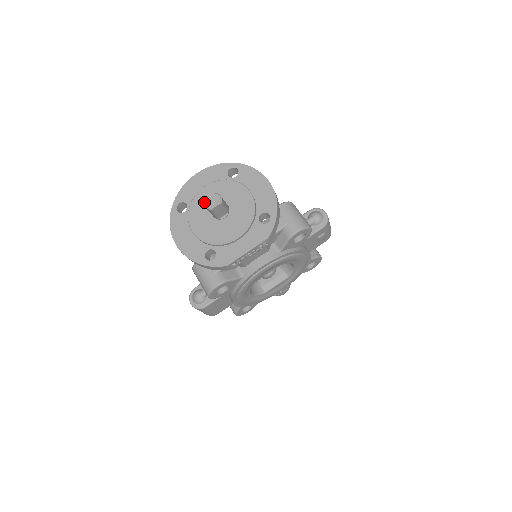
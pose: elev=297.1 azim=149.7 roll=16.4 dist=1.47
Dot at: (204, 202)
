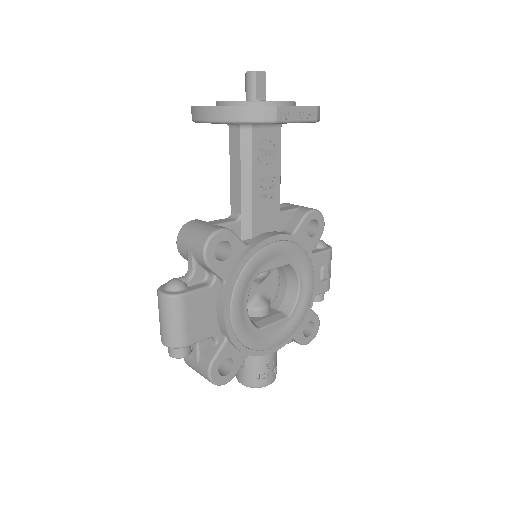
Dot at: (246, 72)
